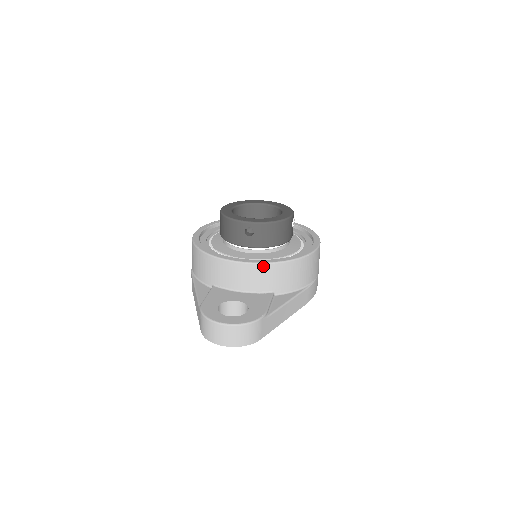
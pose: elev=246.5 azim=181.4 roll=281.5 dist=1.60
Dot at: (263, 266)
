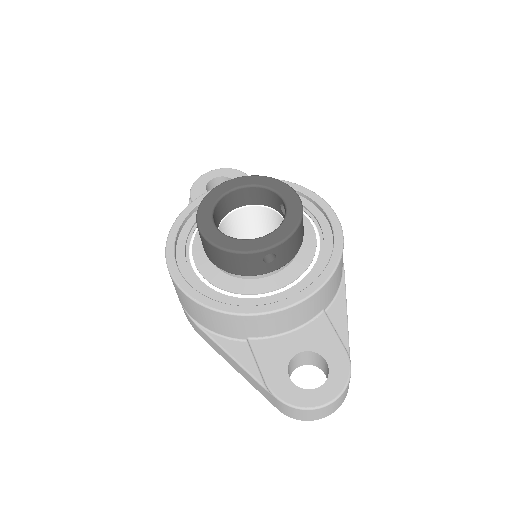
Dot at: (313, 297)
